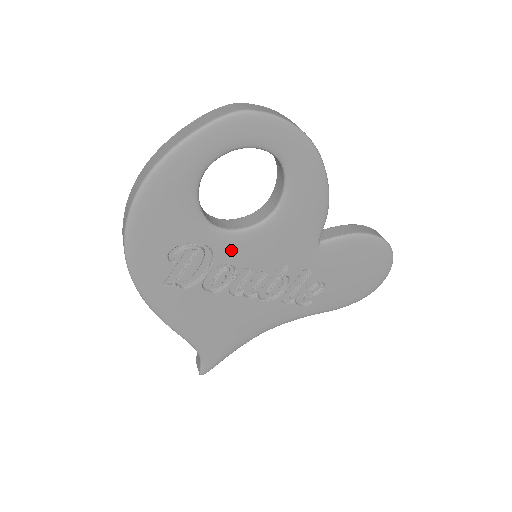
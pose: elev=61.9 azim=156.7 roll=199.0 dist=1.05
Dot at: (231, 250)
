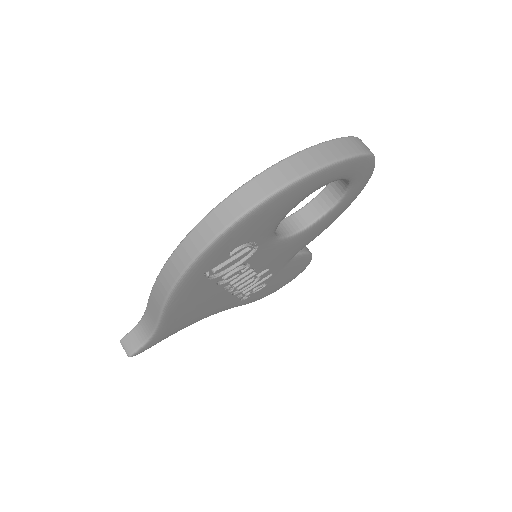
Dot at: (263, 252)
